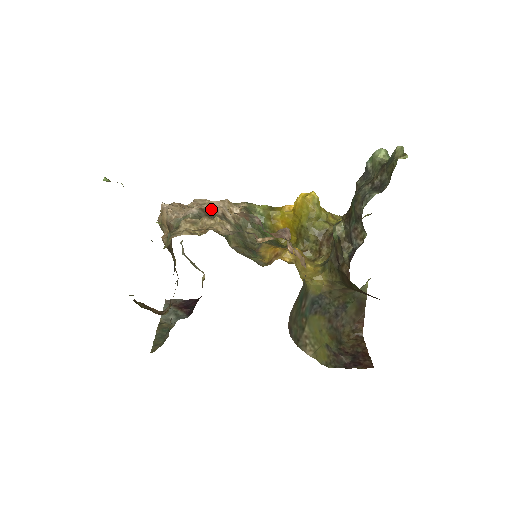
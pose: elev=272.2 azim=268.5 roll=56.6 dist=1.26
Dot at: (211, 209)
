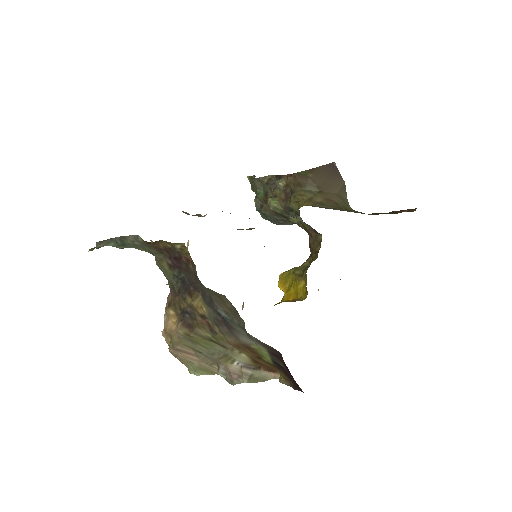
Dot at: occluded
